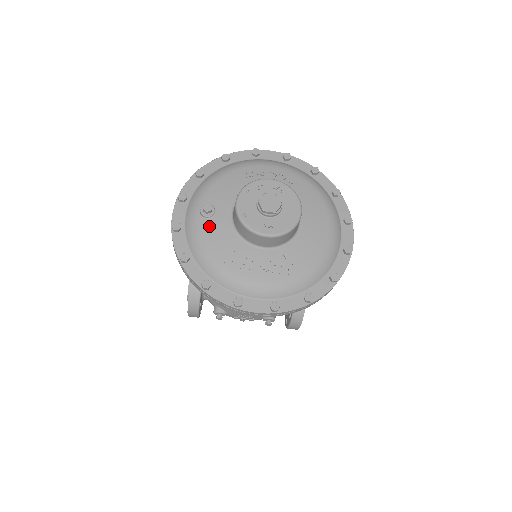
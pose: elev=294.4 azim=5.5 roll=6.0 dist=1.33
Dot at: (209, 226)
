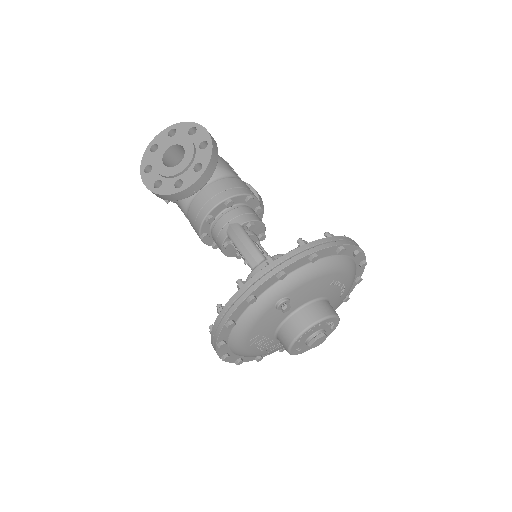
Dot at: (271, 315)
